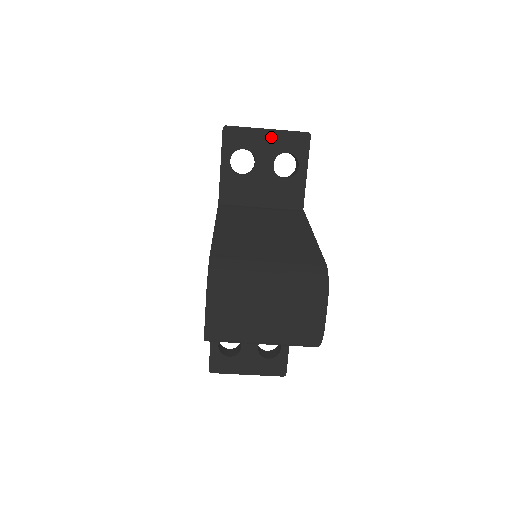
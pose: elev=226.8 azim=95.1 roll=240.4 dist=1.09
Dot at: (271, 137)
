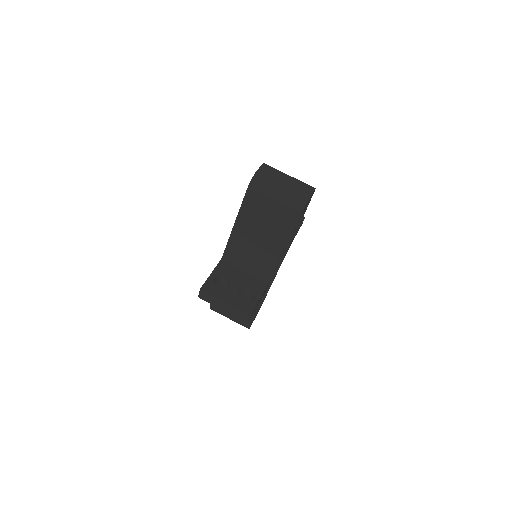
Dot at: occluded
